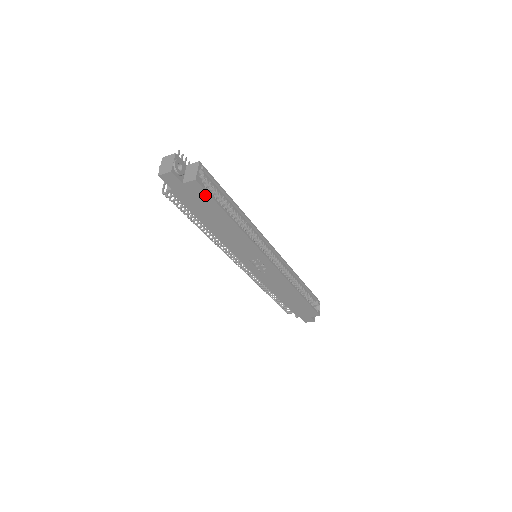
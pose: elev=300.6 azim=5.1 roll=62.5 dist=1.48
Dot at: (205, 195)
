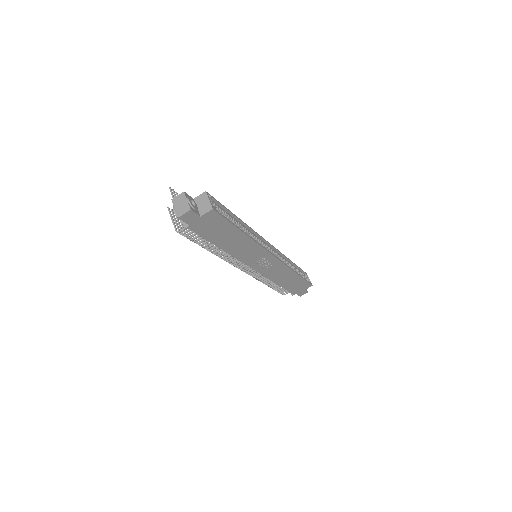
Dot at: (220, 219)
